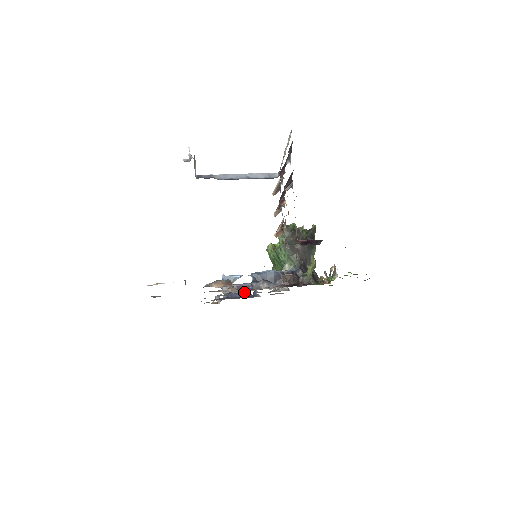
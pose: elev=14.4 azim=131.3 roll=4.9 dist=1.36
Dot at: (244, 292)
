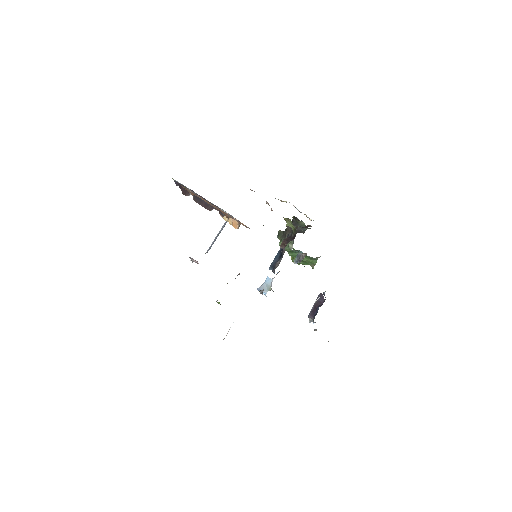
Dot at: occluded
